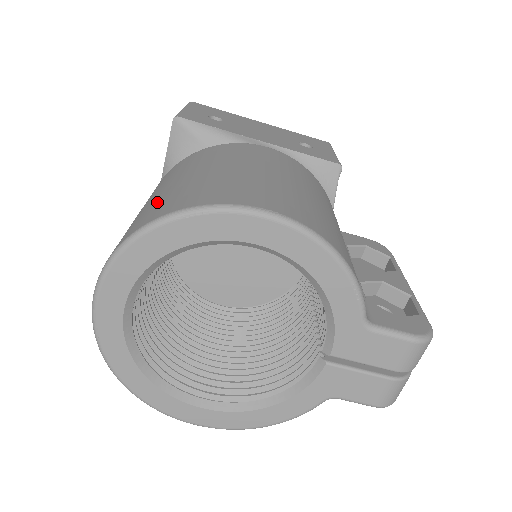
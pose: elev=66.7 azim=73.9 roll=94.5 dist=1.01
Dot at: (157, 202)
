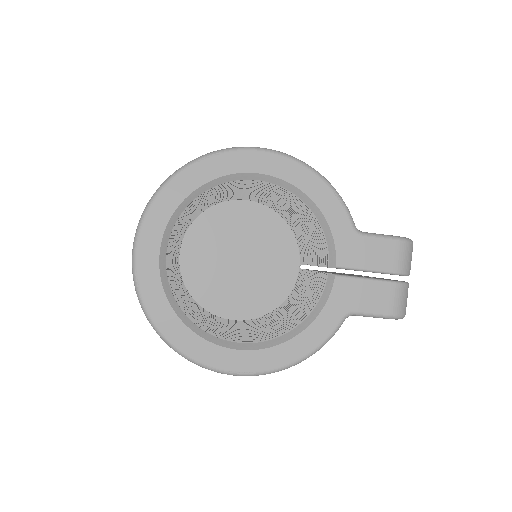
Dot at: occluded
